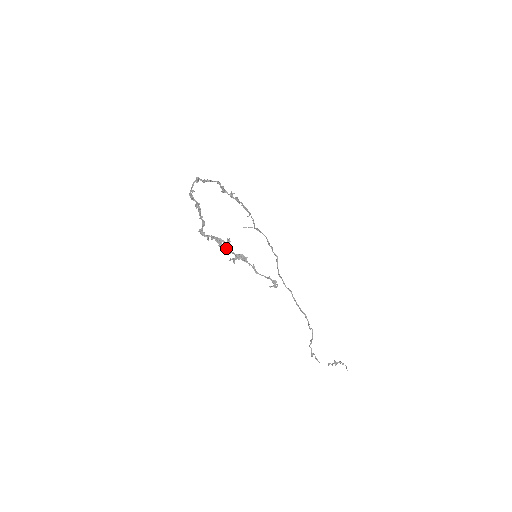
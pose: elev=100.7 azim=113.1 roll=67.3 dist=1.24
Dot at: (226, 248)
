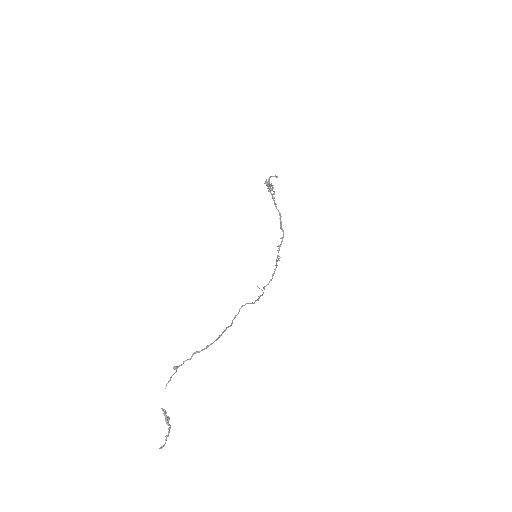
Dot at: occluded
